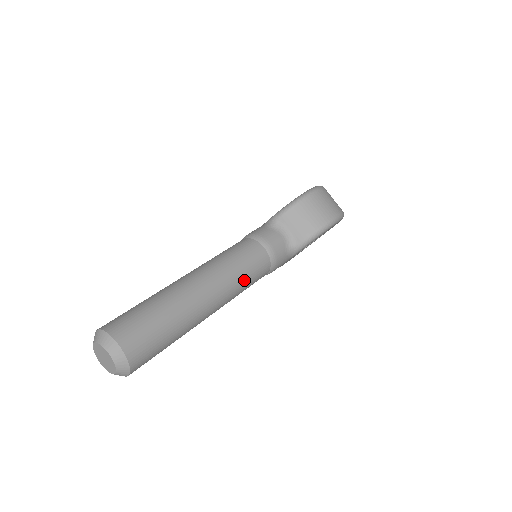
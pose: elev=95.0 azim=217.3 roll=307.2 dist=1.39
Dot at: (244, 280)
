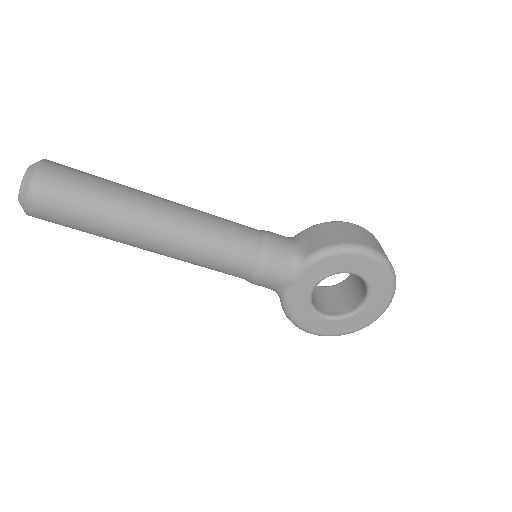
Dot at: (215, 234)
